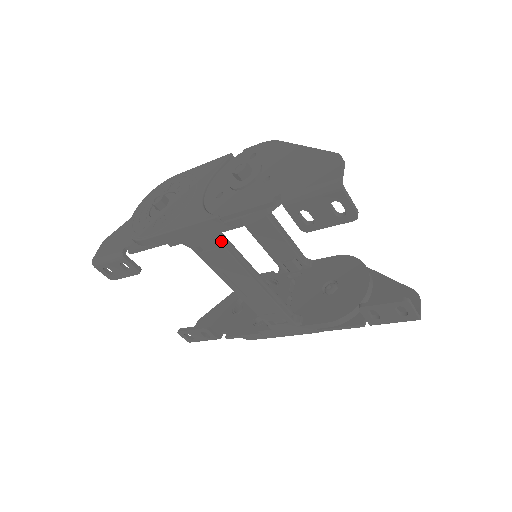
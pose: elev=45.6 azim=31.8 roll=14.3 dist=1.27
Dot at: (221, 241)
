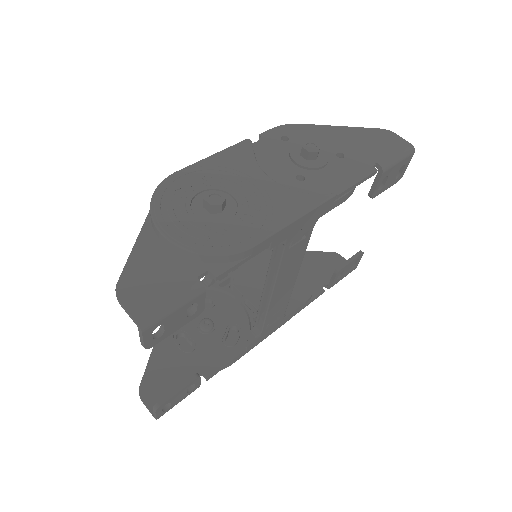
Dot at: (311, 227)
